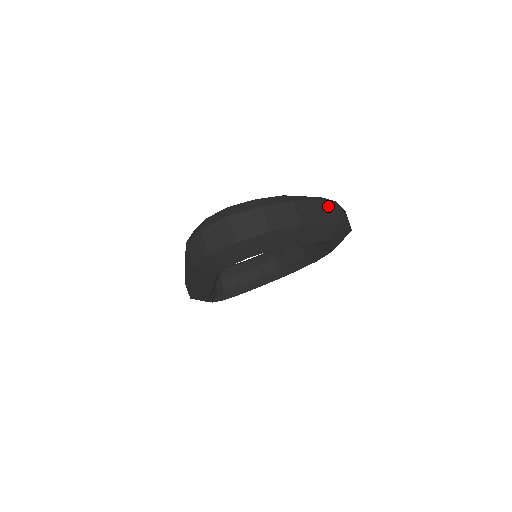
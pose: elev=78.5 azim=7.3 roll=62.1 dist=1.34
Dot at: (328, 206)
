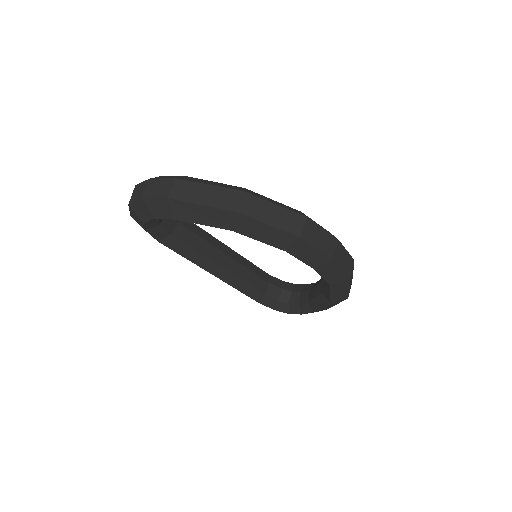
Dot at: (226, 192)
